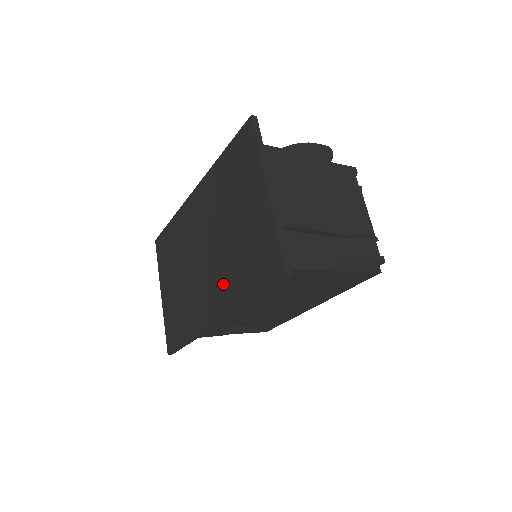
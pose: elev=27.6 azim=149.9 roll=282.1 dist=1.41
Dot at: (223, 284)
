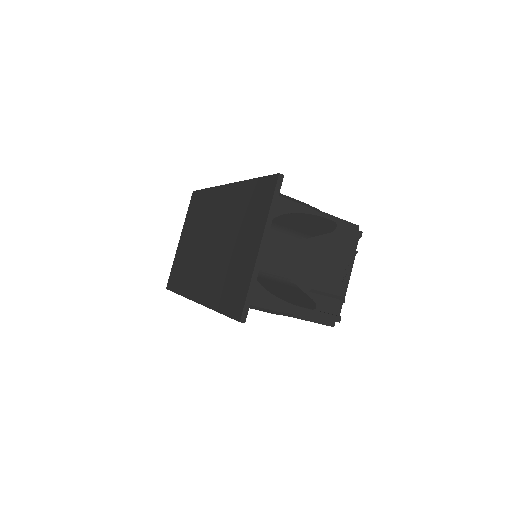
Dot at: (211, 281)
